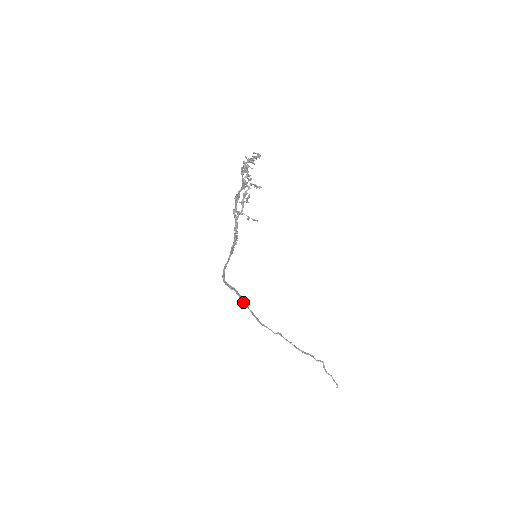
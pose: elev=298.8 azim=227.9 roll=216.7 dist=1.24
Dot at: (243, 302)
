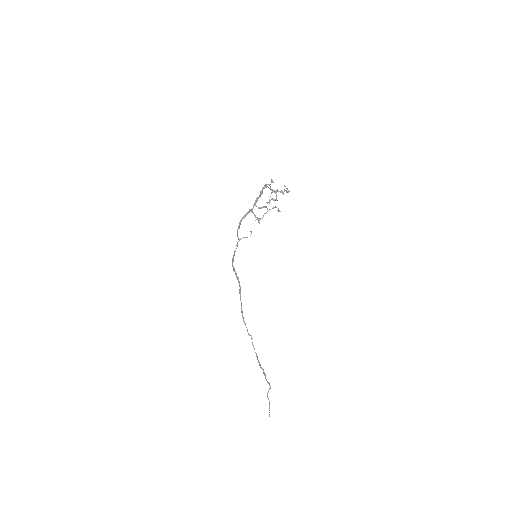
Dot at: (240, 293)
